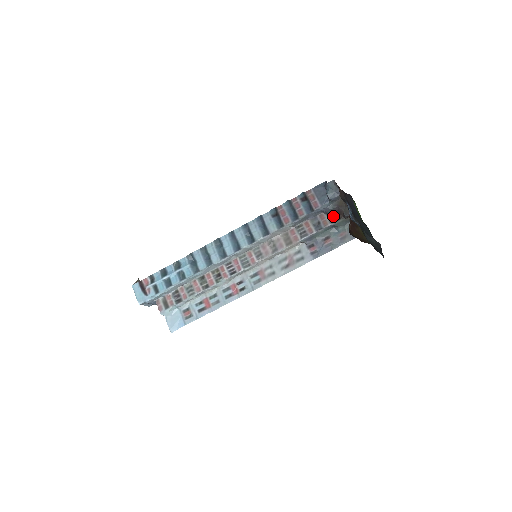
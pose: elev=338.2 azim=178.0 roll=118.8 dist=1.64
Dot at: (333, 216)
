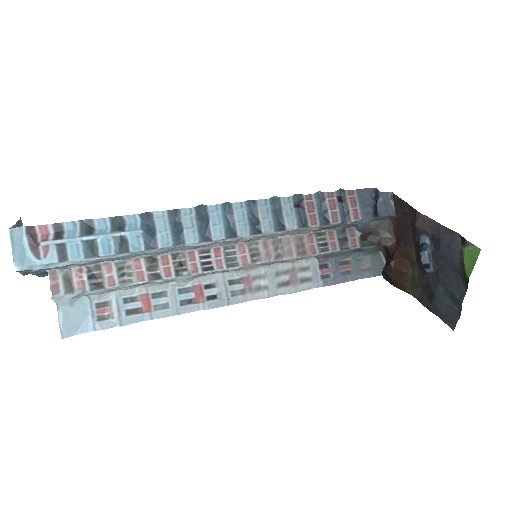
Dot at: (365, 237)
